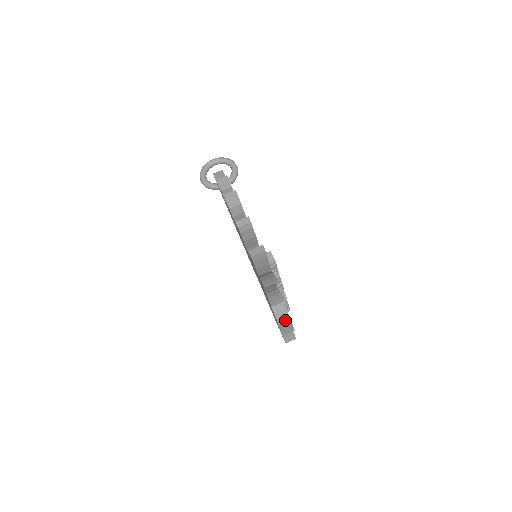
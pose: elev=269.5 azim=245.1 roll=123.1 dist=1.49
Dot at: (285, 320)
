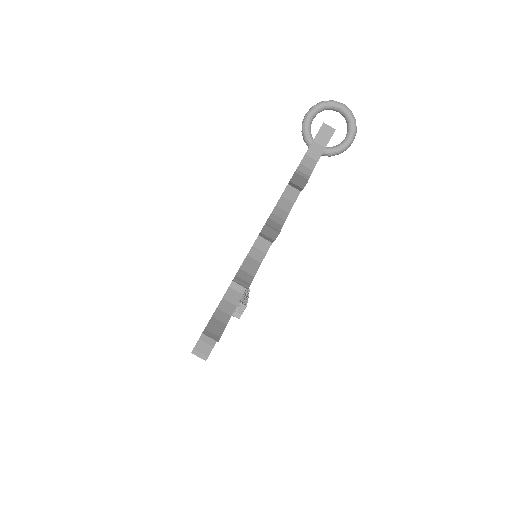
Dot at: occluded
